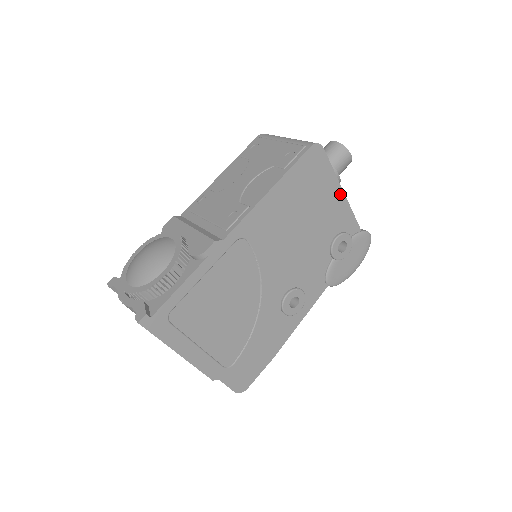
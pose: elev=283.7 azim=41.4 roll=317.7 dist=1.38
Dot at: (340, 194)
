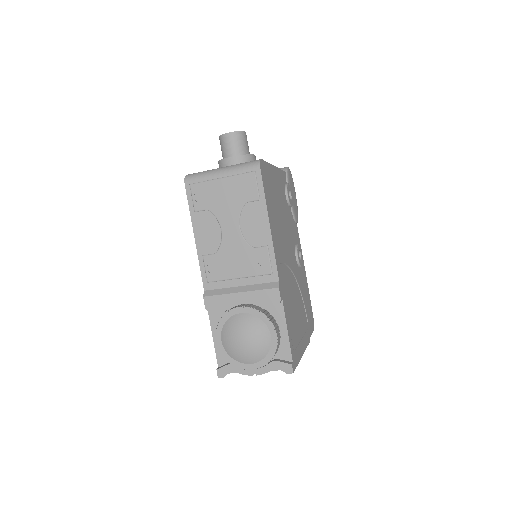
Dot at: (275, 170)
